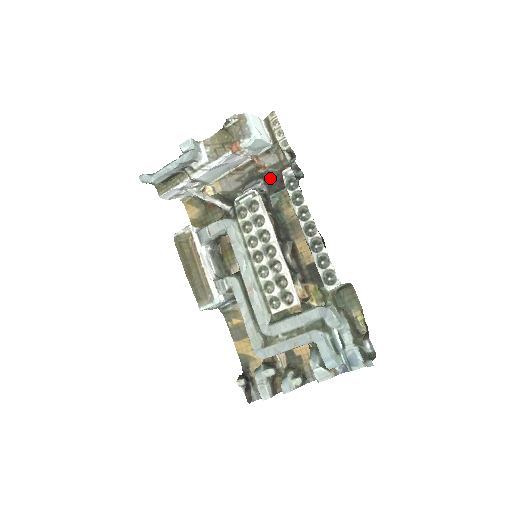
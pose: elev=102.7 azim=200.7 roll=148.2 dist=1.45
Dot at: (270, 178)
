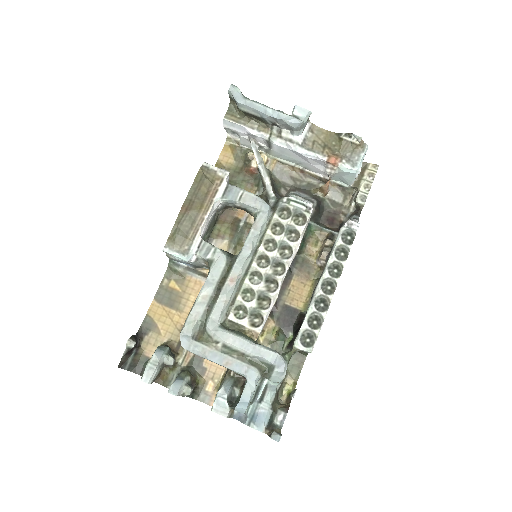
Dot at: (321, 207)
